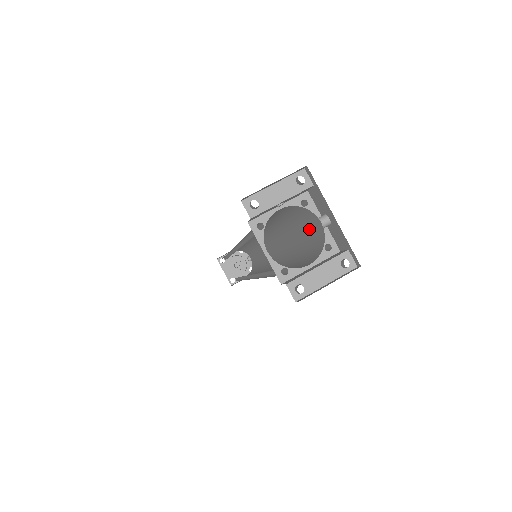
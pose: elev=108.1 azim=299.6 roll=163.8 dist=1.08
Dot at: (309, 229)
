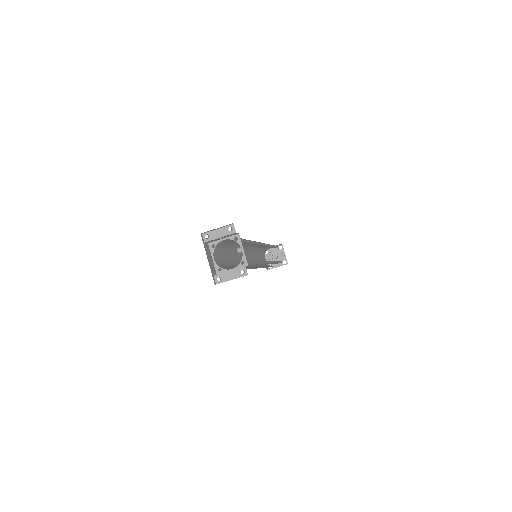
Dot at: occluded
